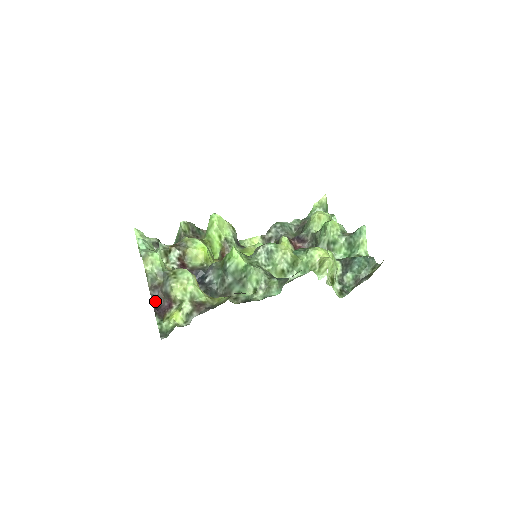
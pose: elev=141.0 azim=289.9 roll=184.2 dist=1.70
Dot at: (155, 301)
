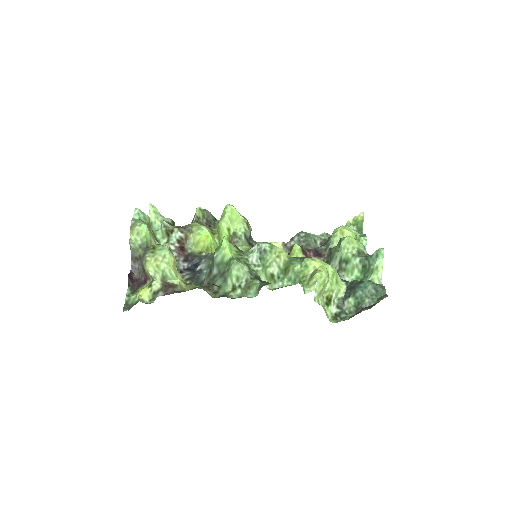
Dot at: (134, 273)
